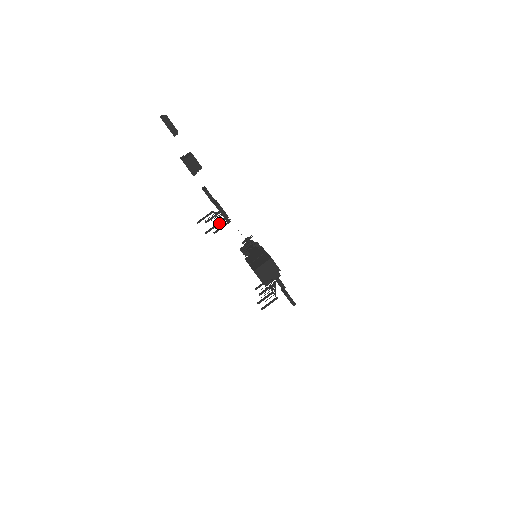
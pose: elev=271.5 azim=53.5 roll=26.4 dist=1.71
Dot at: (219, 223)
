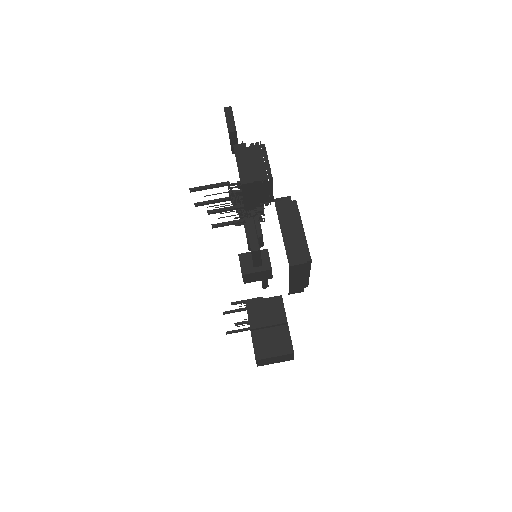
Dot at: (227, 199)
